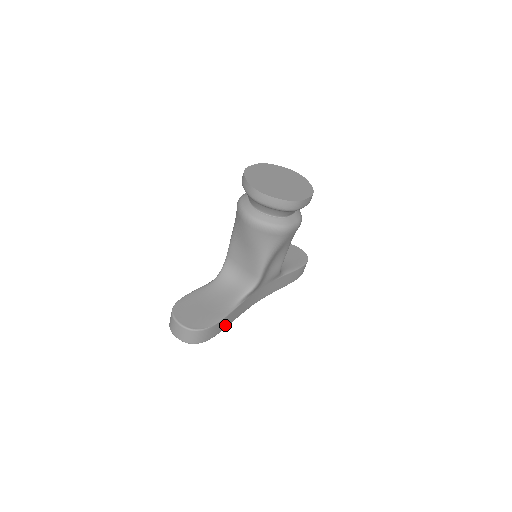
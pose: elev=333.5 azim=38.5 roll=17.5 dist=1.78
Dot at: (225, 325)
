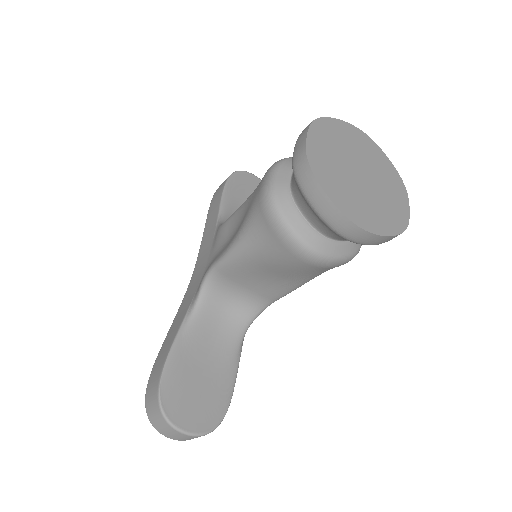
Dot at: occluded
